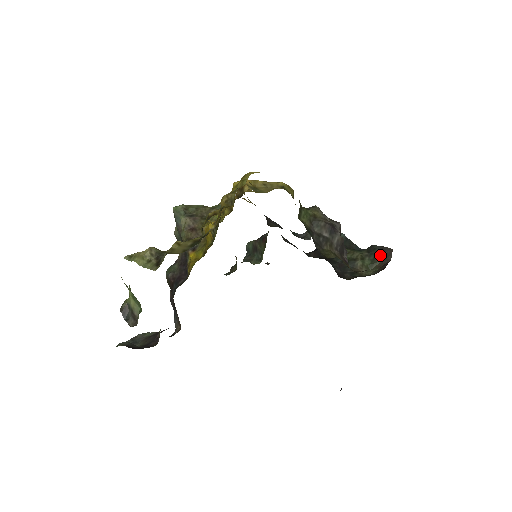
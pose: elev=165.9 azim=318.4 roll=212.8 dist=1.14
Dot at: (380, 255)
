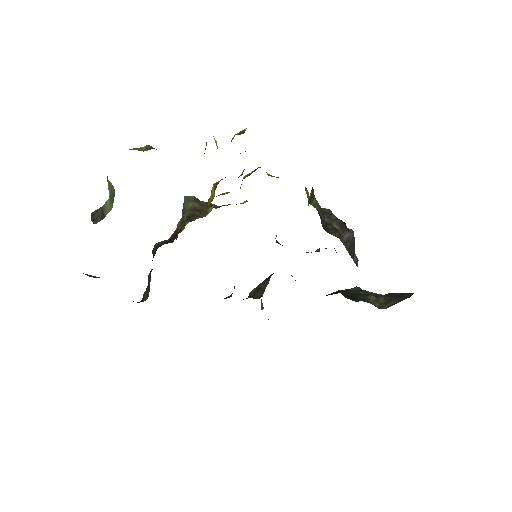
Dot at: (398, 297)
